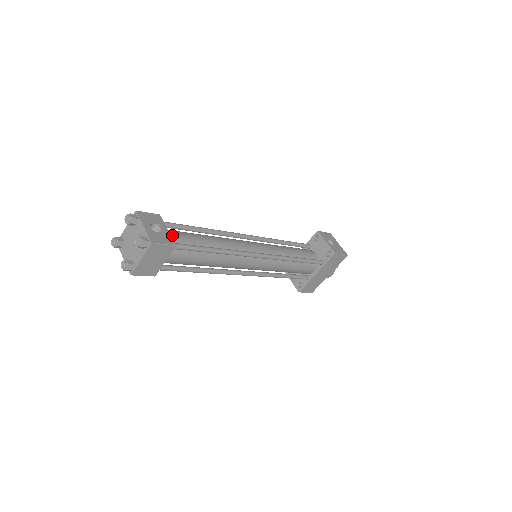
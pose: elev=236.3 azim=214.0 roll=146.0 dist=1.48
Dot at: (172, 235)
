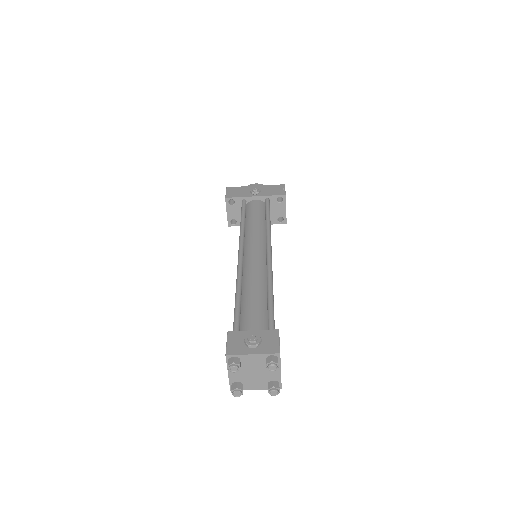
Dot at: occluded
